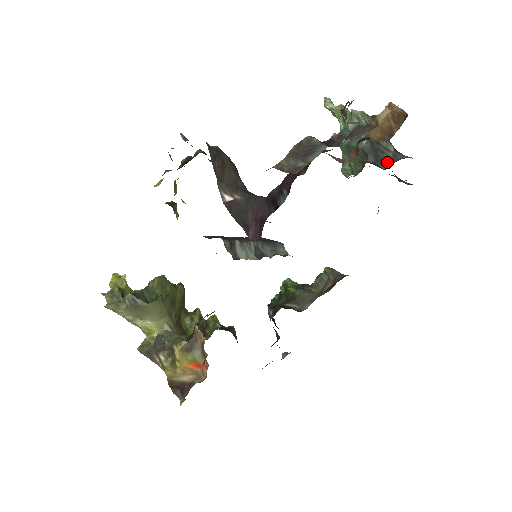
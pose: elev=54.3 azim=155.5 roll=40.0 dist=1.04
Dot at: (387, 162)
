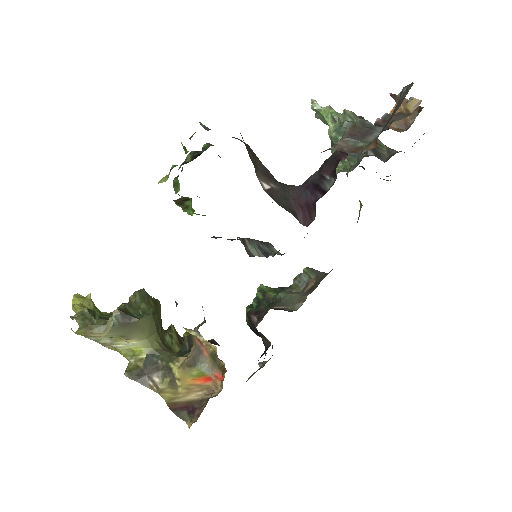
Dot at: (384, 156)
